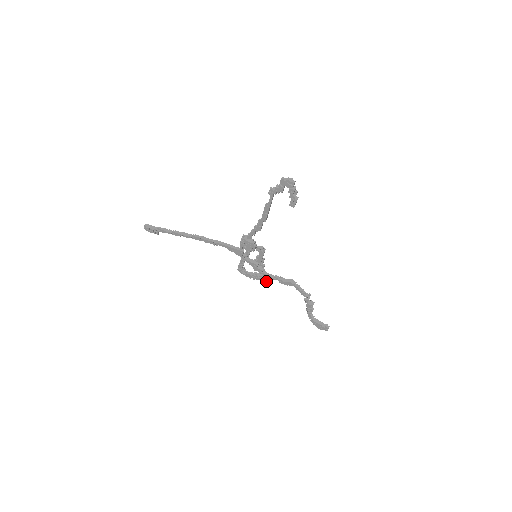
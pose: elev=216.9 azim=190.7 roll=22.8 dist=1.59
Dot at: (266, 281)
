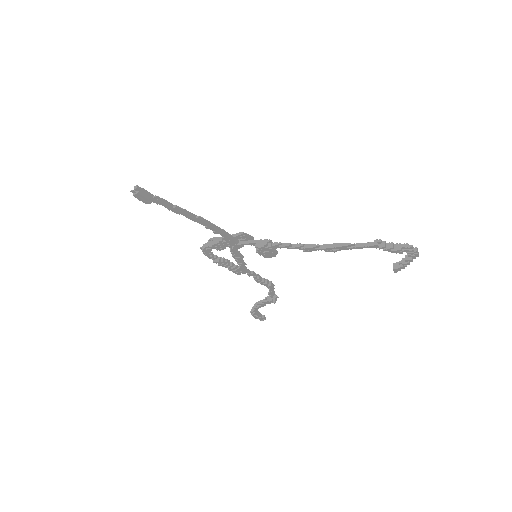
Dot at: (238, 274)
